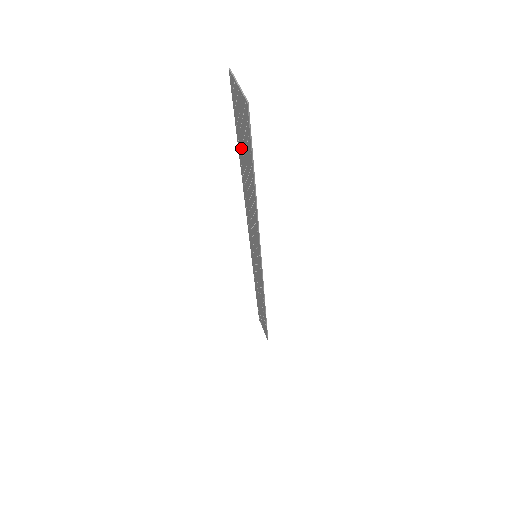
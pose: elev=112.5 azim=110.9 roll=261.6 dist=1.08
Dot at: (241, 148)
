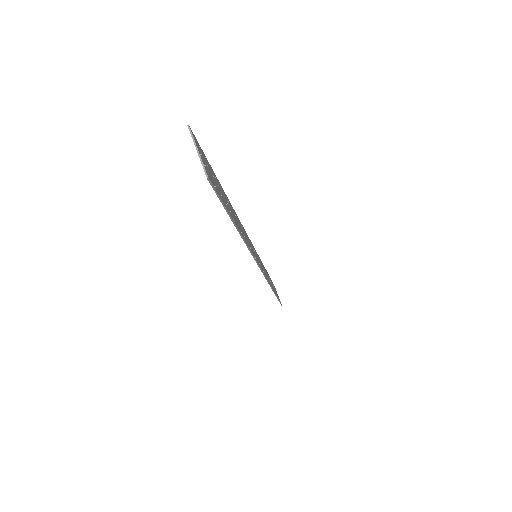
Dot at: occluded
